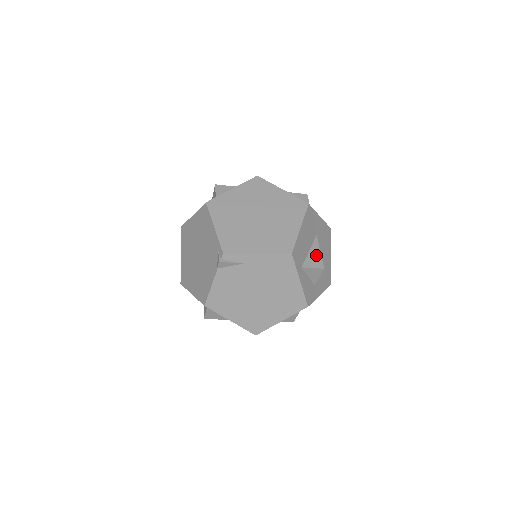
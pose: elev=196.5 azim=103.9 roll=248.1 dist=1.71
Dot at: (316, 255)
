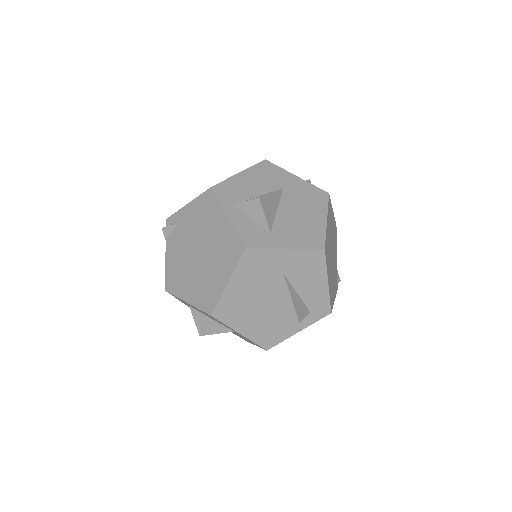
Dot at: occluded
